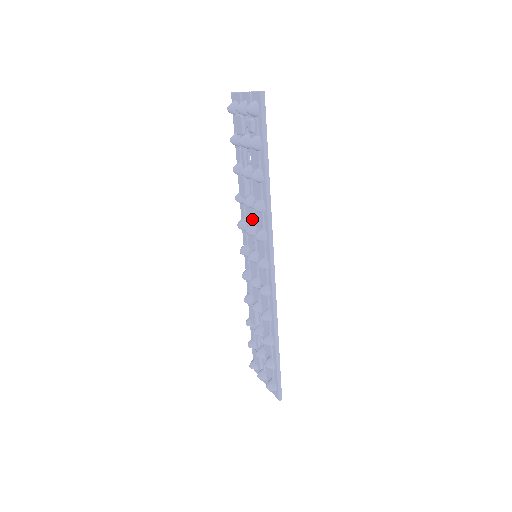
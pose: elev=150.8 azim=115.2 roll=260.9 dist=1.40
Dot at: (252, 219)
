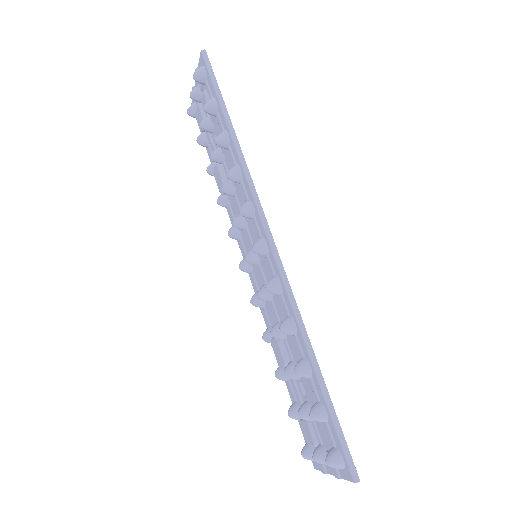
Dot at: (238, 209)
